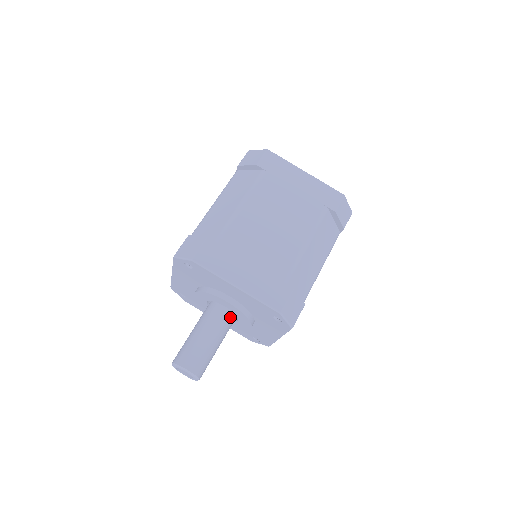
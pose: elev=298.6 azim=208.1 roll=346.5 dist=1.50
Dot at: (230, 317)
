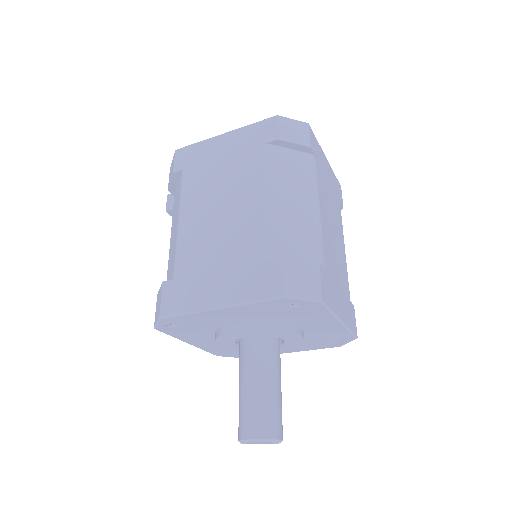
Dot at: occluded
